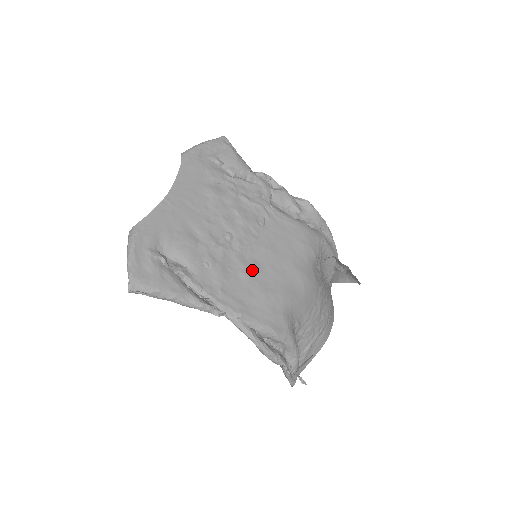
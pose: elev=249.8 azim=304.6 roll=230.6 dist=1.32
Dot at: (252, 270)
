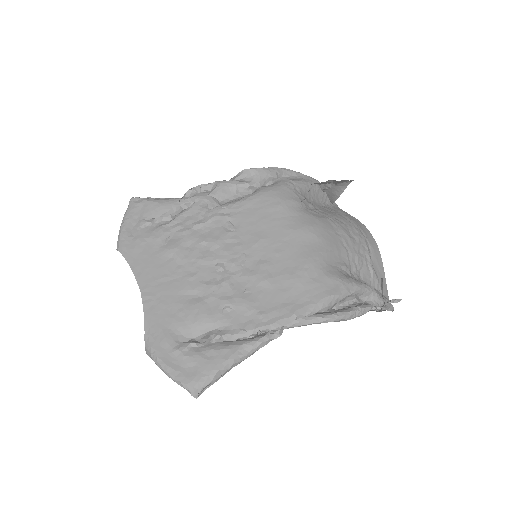
Dot at: (265, 271)
